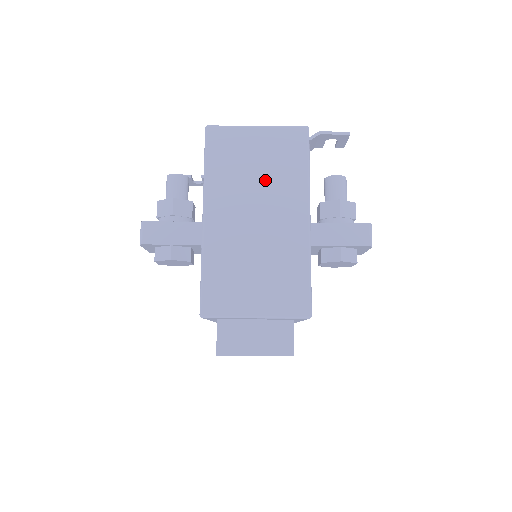
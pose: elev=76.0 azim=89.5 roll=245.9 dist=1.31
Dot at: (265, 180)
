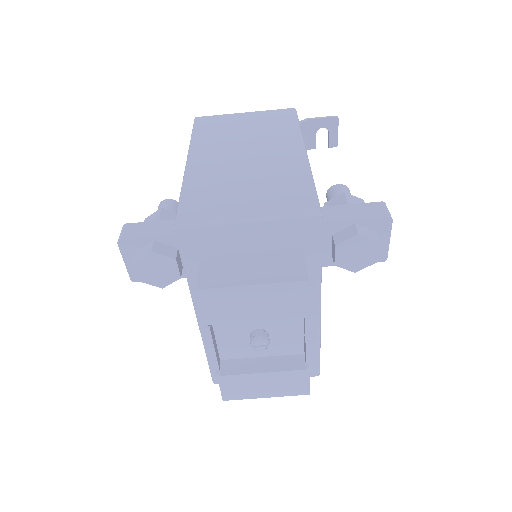
Dot at: (254, 135)
